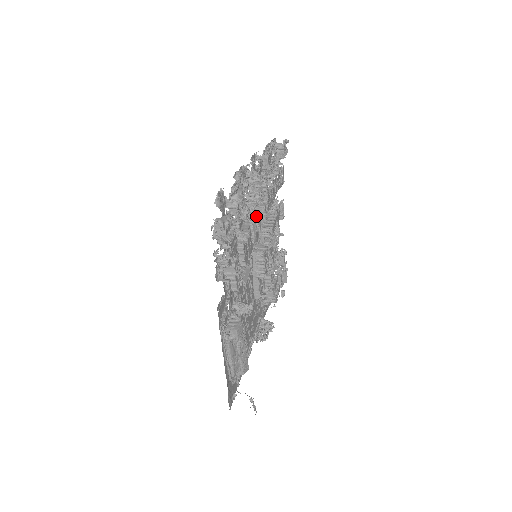
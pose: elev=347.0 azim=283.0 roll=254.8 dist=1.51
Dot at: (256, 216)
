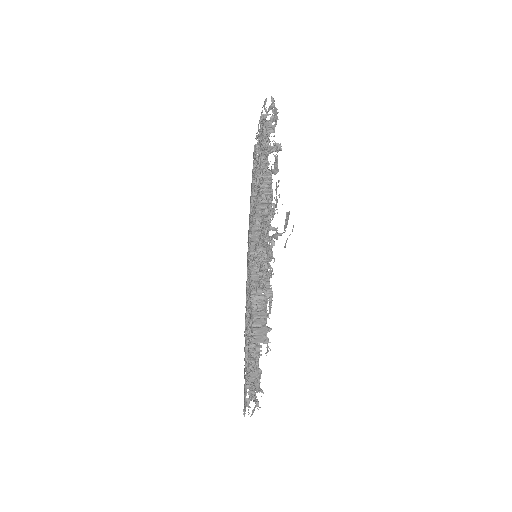
Dot at: occluded
